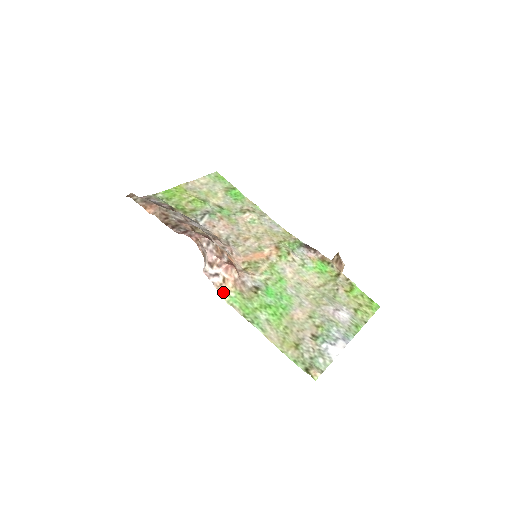
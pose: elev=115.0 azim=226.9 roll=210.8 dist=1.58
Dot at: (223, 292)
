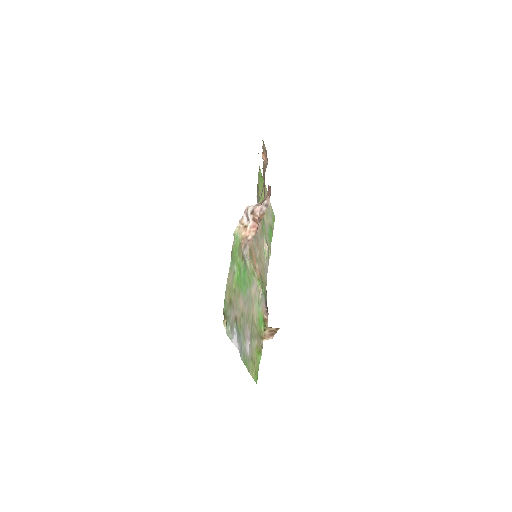
Dot at: (239, 227)
